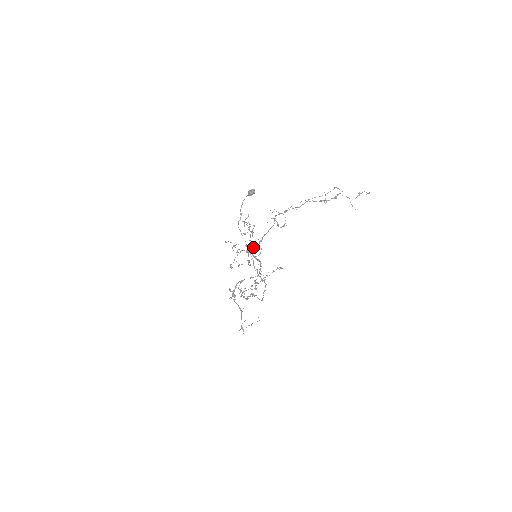
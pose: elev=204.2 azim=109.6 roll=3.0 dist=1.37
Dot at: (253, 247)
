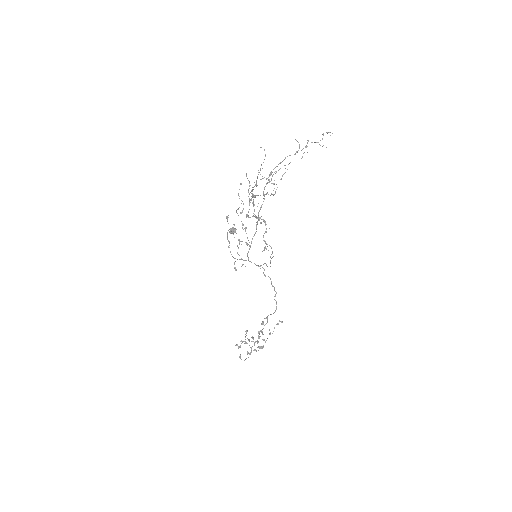
Dot at: (251, 243)
